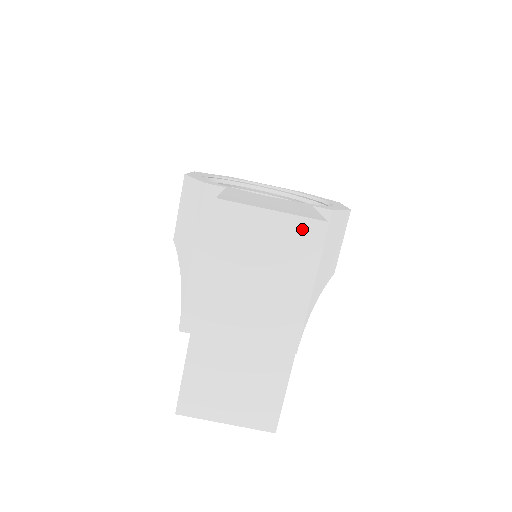
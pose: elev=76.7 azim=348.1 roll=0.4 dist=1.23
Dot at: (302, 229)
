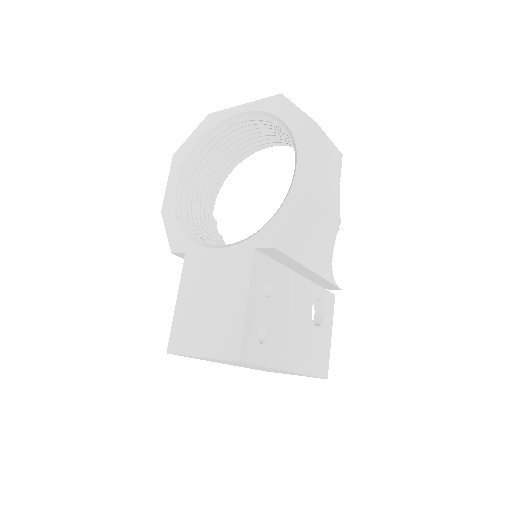
Dot at: occluded
